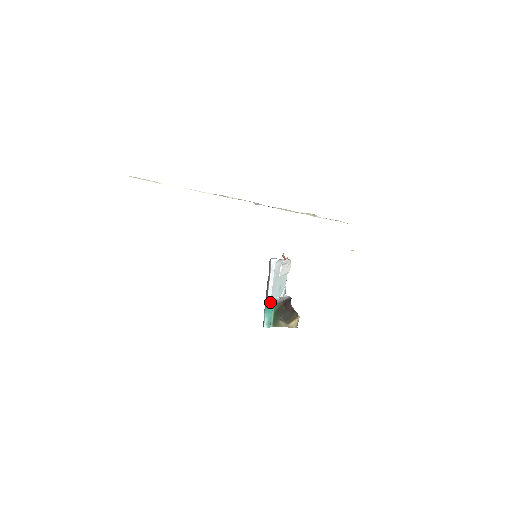
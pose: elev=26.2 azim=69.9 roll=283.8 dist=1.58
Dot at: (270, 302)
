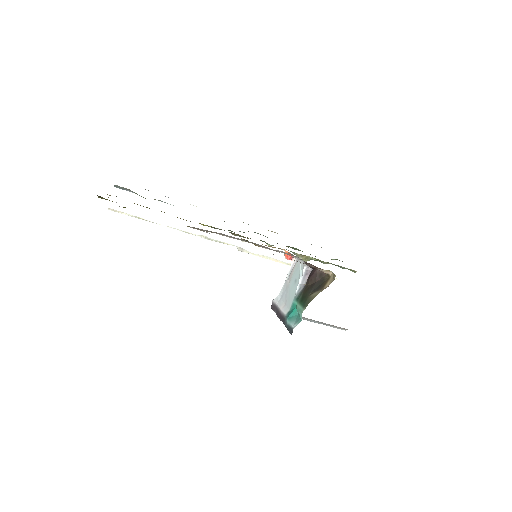
Dot at: (289, 311)
